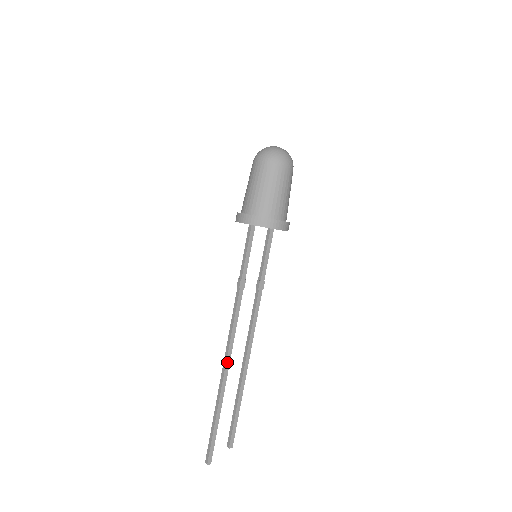
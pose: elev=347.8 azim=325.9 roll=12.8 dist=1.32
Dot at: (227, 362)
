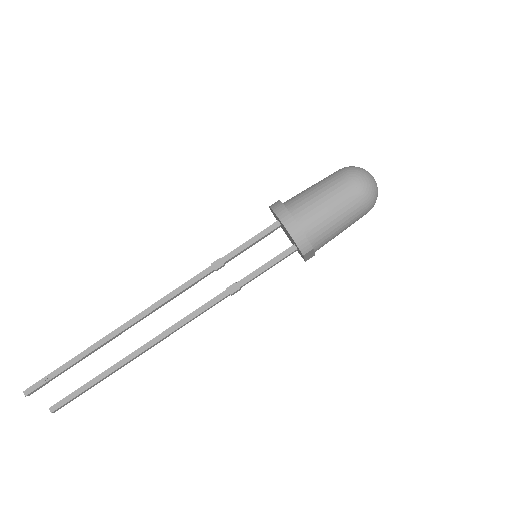
Dot at: (134, 319)
